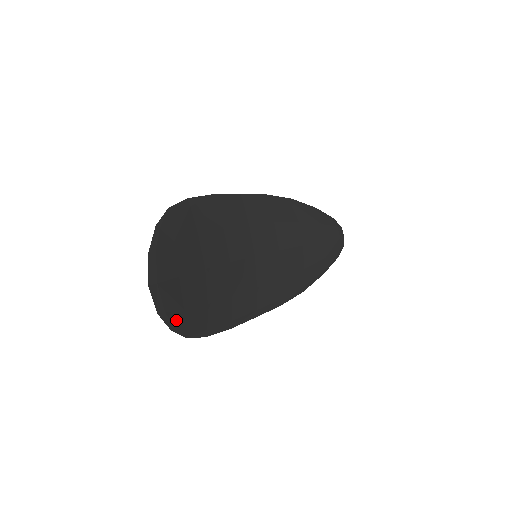
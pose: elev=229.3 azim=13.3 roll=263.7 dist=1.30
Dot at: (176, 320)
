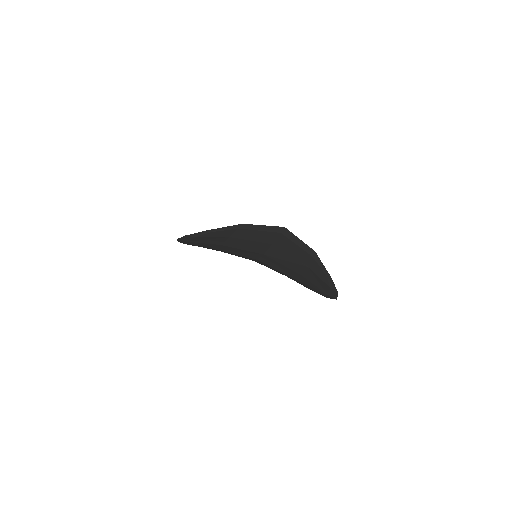
Dot at: (321, 269)
